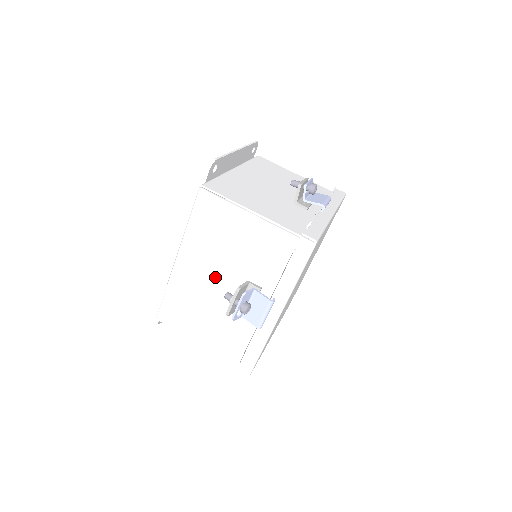
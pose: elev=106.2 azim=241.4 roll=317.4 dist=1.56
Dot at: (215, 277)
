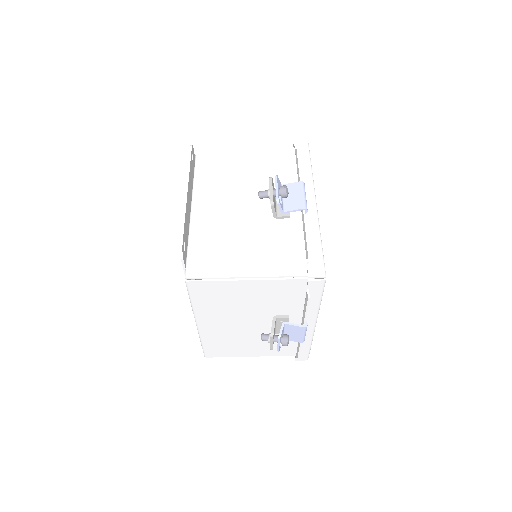
Dot at: (241, 323)
